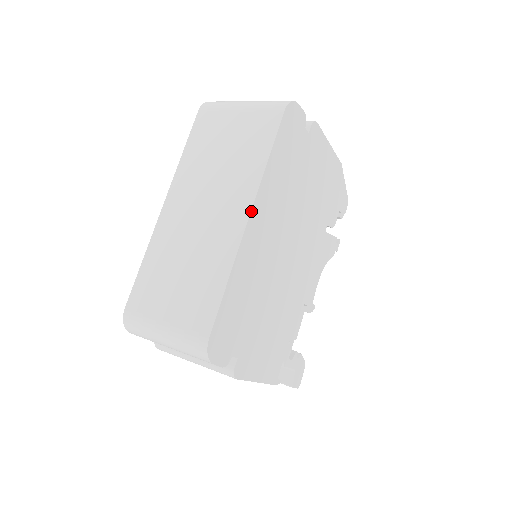
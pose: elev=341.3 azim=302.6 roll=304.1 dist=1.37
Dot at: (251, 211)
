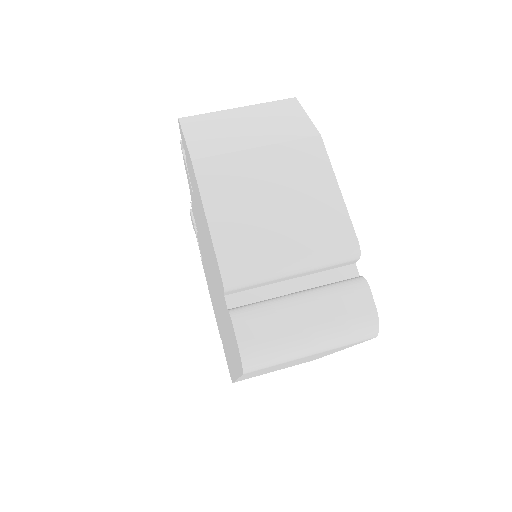
Dot at: occluded
